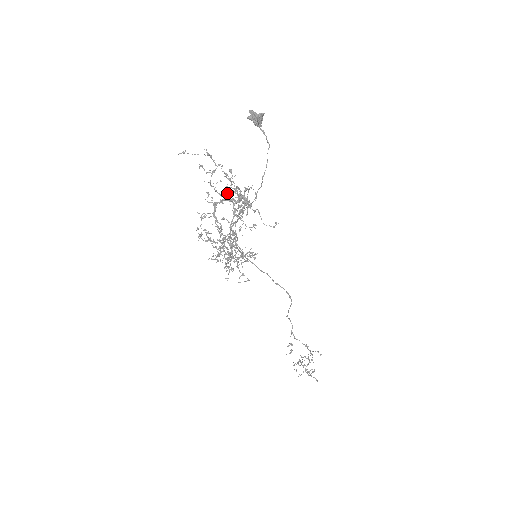
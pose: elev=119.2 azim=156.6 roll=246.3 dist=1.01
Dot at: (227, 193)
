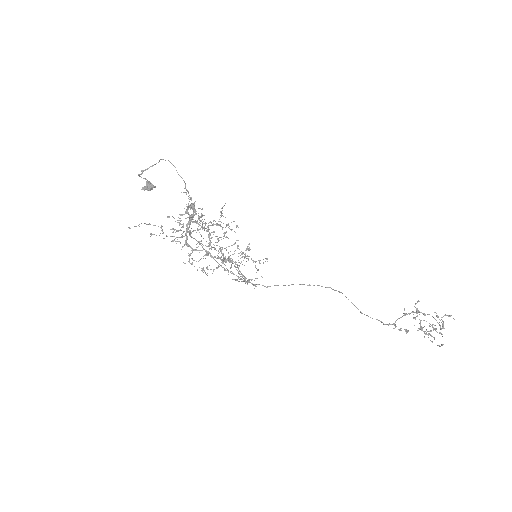
Dot at: occluded
